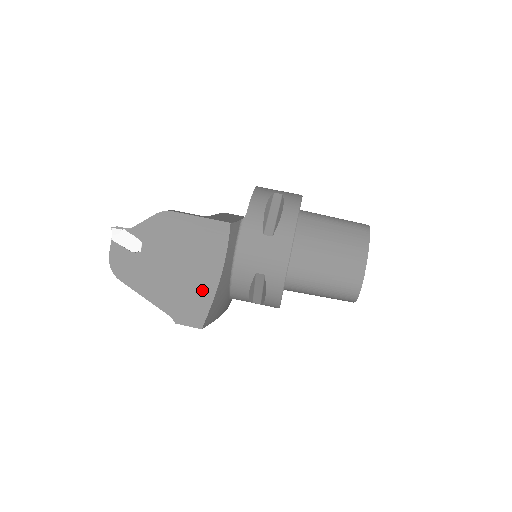
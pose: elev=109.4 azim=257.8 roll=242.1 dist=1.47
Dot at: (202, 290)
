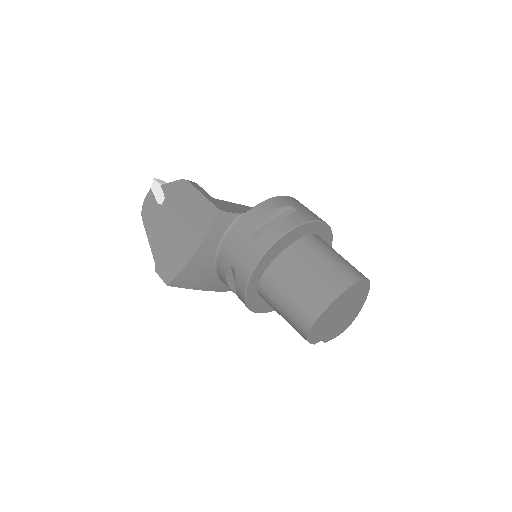
Dot at: (181, 255)
